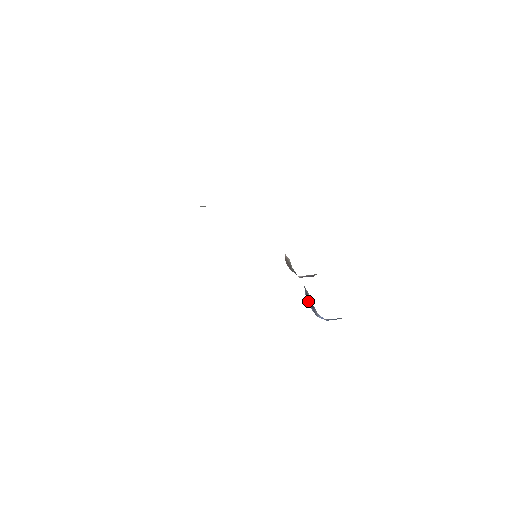
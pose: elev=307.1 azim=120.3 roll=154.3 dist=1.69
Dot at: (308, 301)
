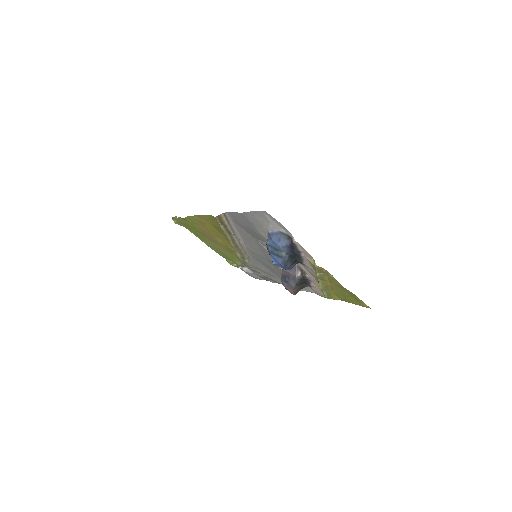
Dot at: occluded
